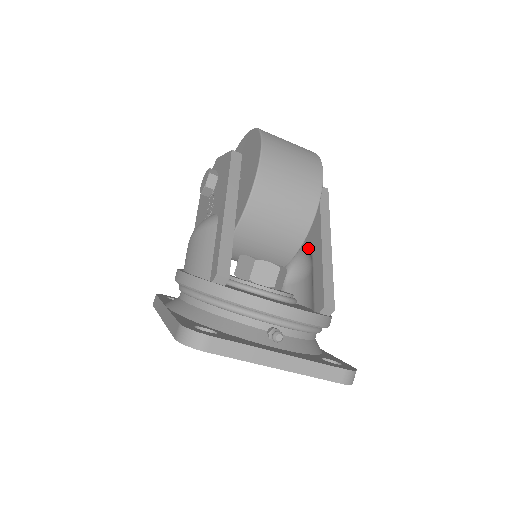
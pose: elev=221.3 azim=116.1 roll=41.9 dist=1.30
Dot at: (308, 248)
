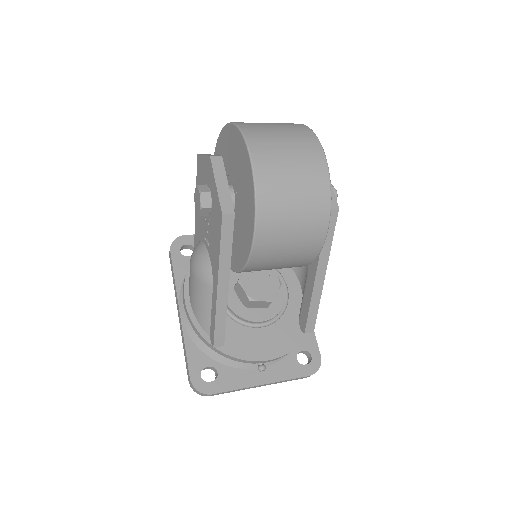
Dot at: occluded
